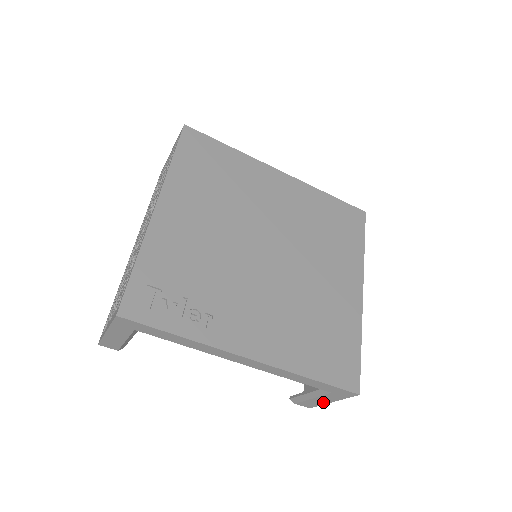
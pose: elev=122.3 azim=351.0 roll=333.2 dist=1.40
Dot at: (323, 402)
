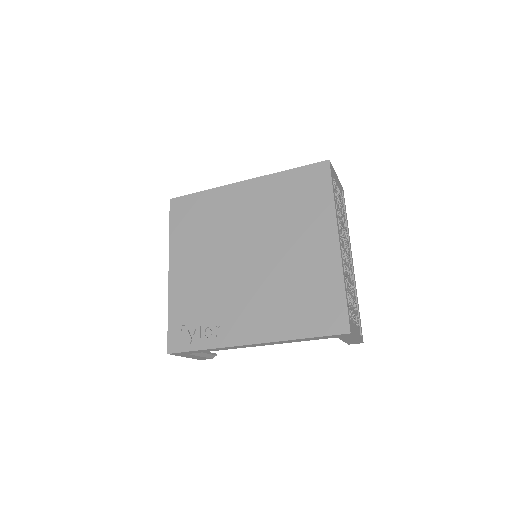
Dot at: (355, 340)
